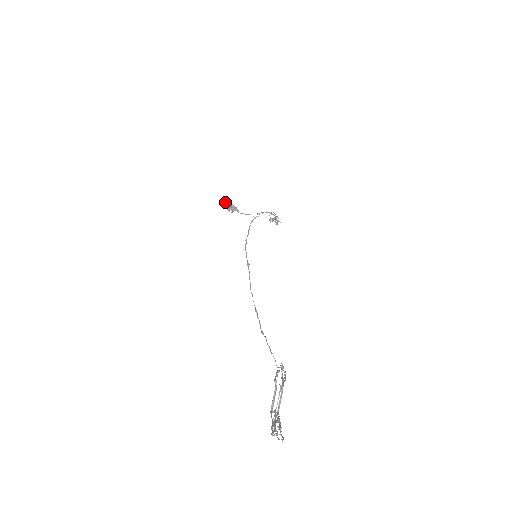
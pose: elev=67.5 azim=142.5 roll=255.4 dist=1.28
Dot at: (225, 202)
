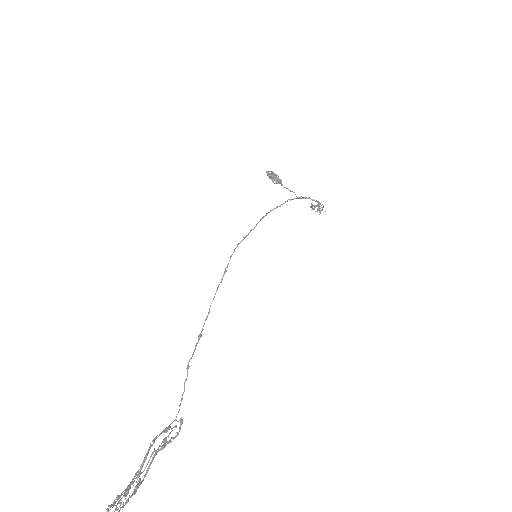
Dot at: occluded
